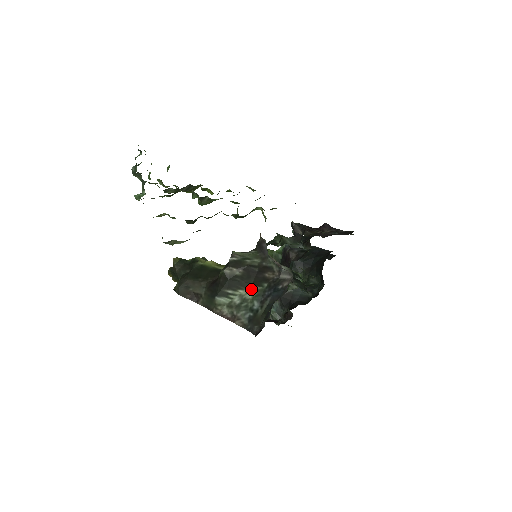
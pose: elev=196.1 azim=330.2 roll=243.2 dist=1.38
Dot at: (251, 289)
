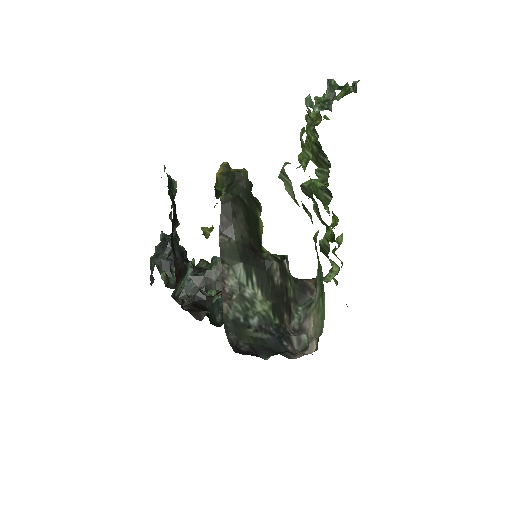
Dot at: (267, 305)
